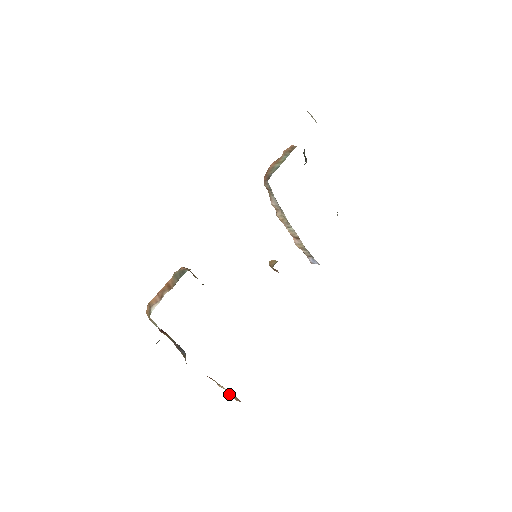
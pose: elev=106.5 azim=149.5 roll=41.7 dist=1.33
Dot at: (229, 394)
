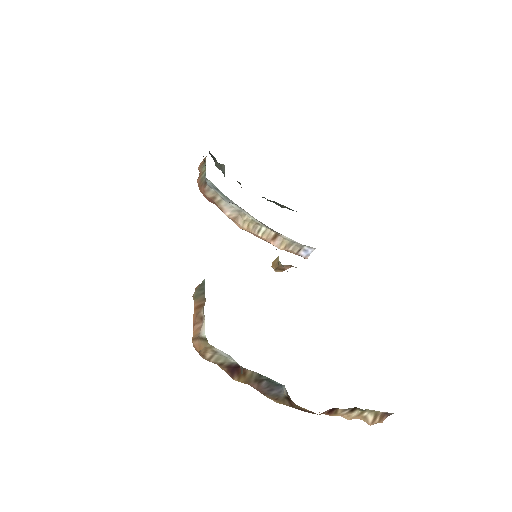
Dot at: (367, 420)
